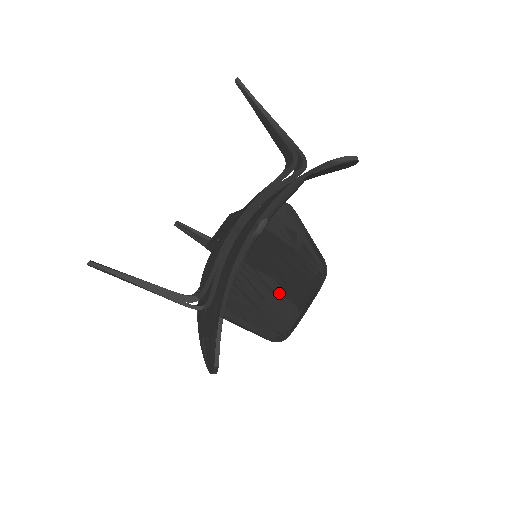
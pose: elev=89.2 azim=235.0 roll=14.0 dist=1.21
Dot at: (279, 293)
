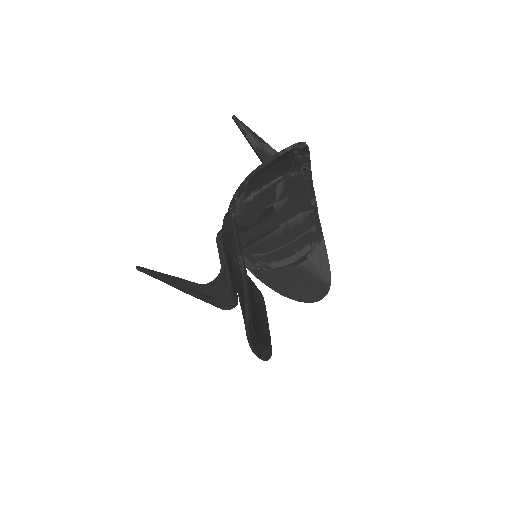
Dot at: occluded
